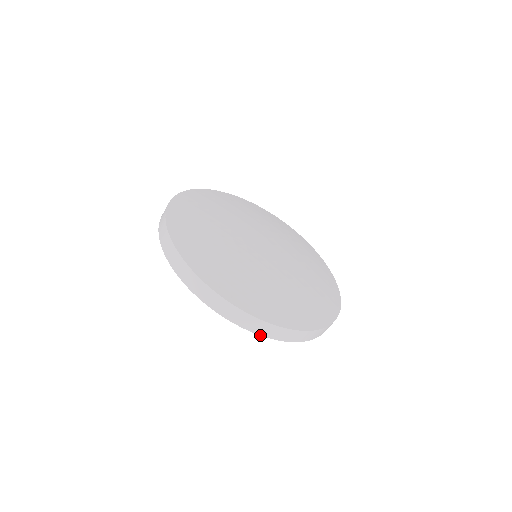
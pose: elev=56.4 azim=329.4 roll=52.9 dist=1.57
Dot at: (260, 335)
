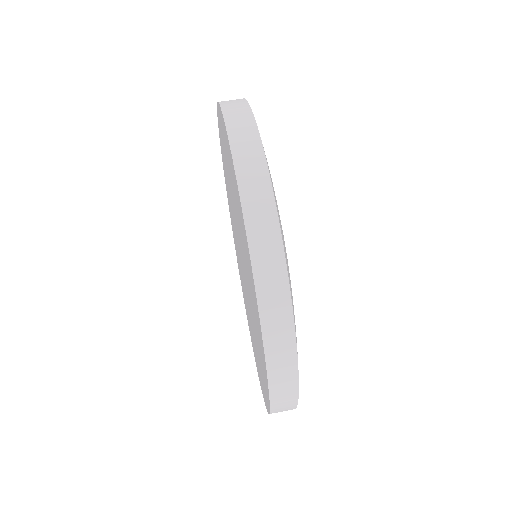
Dot at: (229, 138)
